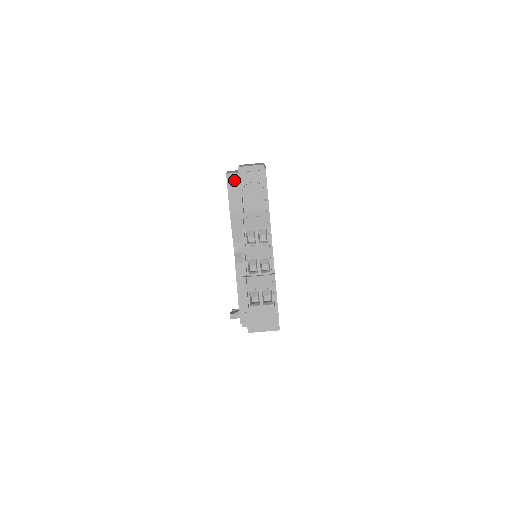
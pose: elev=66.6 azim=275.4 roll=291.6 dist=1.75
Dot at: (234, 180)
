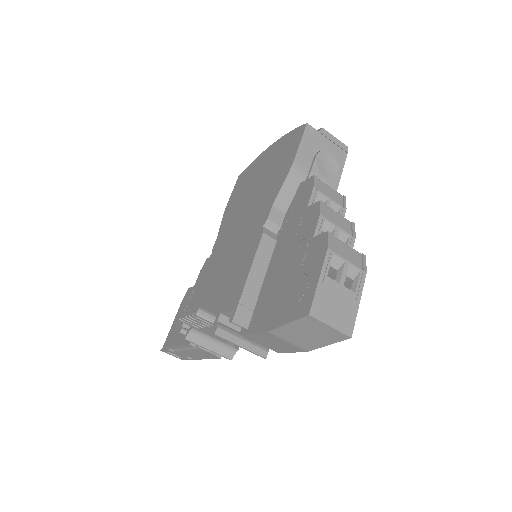
Dot at: (312, 136)
